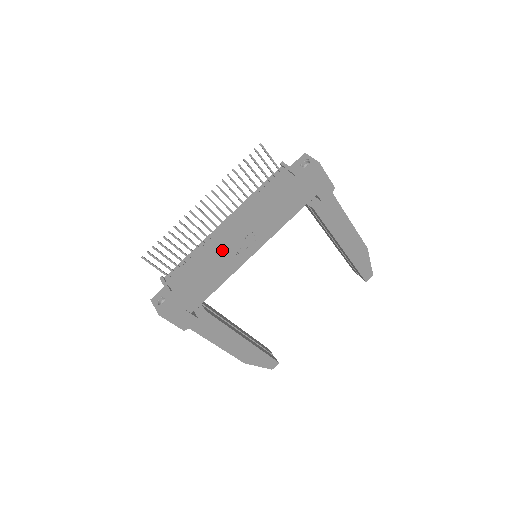
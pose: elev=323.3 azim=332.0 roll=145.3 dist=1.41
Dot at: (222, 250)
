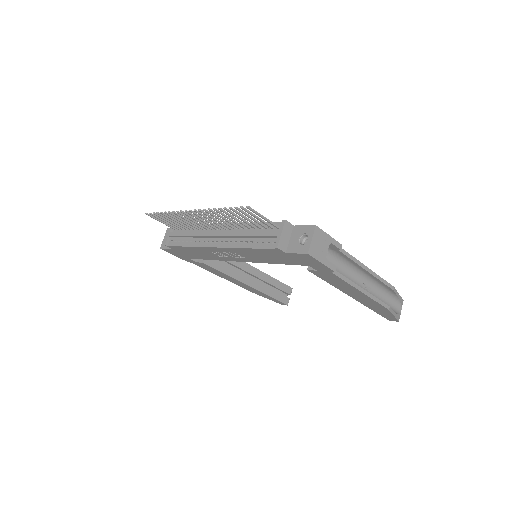
Dot at: (206, 248)
